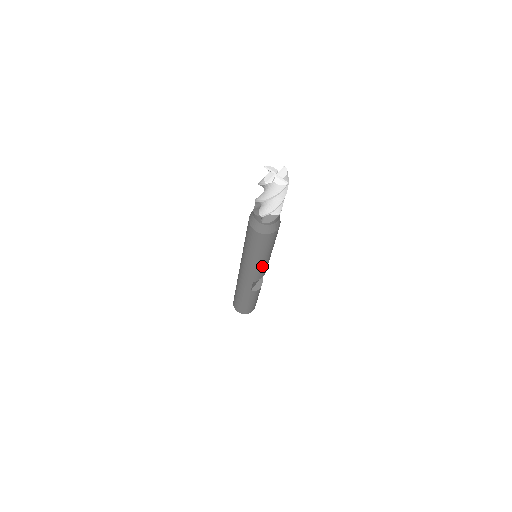
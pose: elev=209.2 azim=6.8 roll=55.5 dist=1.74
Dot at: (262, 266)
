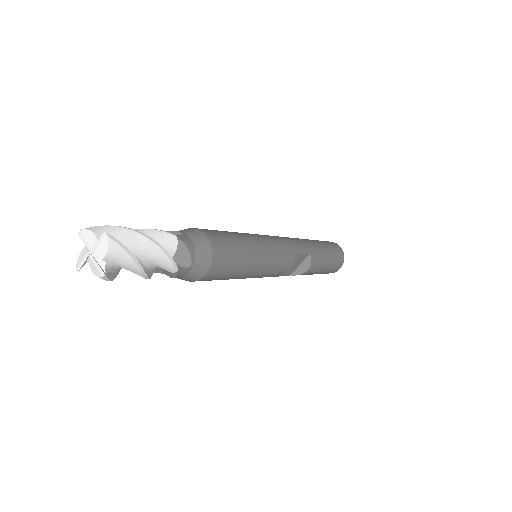
Dot at: (259, 276)
